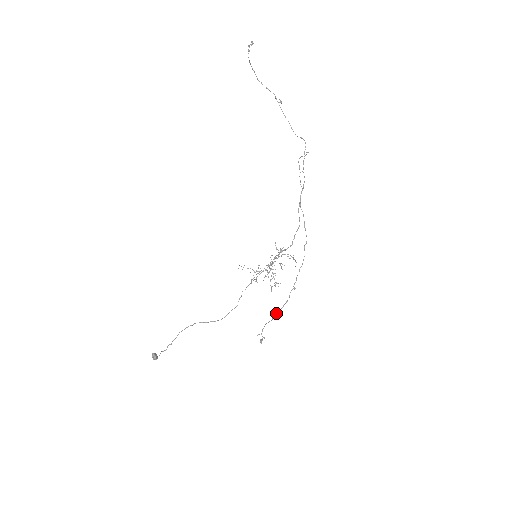
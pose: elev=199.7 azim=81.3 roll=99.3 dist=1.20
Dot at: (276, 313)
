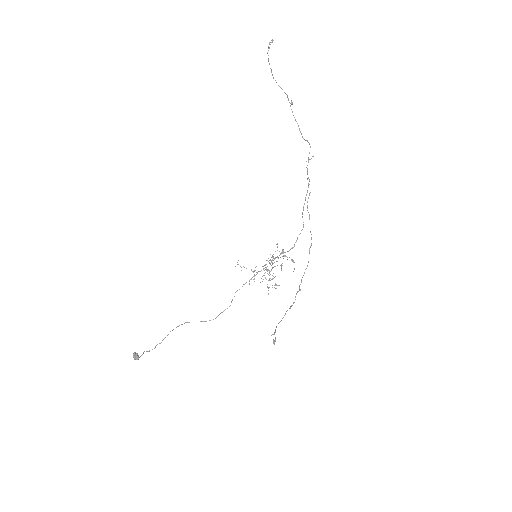
Dot at: (285, 314)
